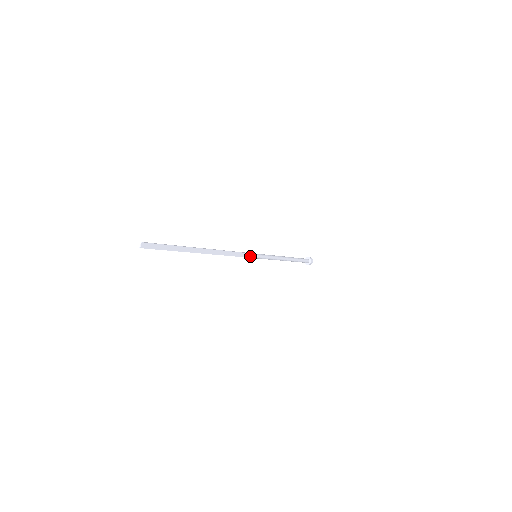
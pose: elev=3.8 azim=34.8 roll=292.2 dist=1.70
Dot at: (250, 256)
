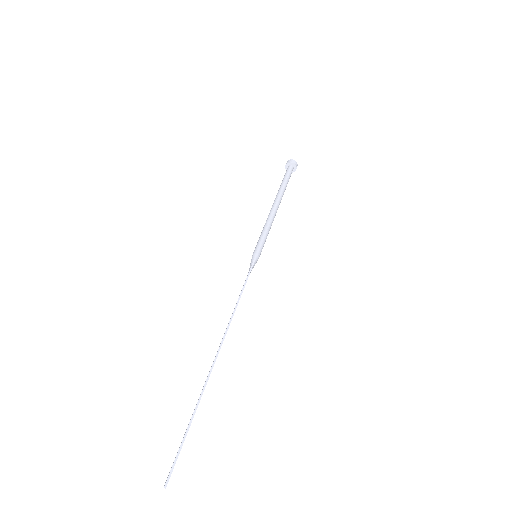
Dot at: (252, 268)
